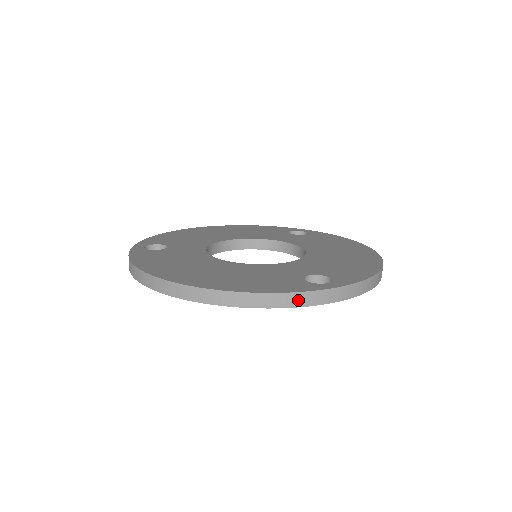
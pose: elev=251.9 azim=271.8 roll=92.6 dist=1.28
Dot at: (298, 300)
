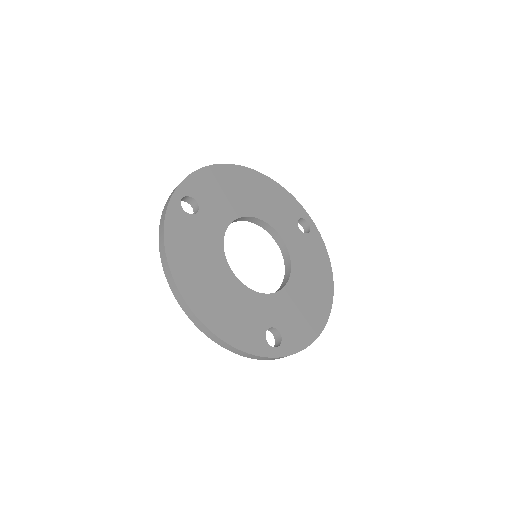
Dot at: (250, 356)
